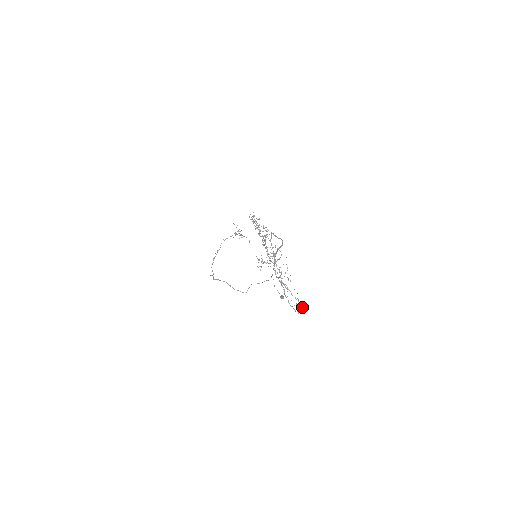
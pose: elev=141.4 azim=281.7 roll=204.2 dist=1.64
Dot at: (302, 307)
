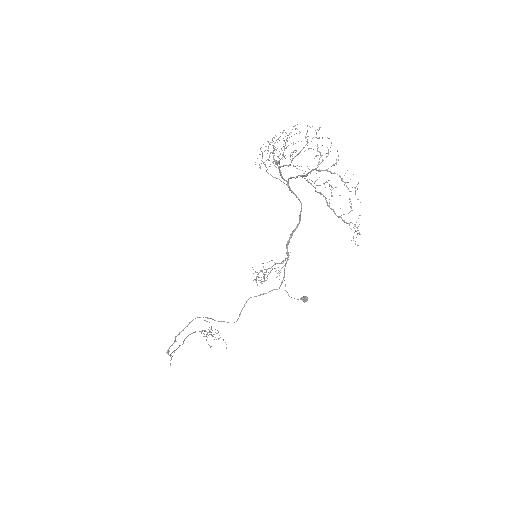
Dot at: occluded
